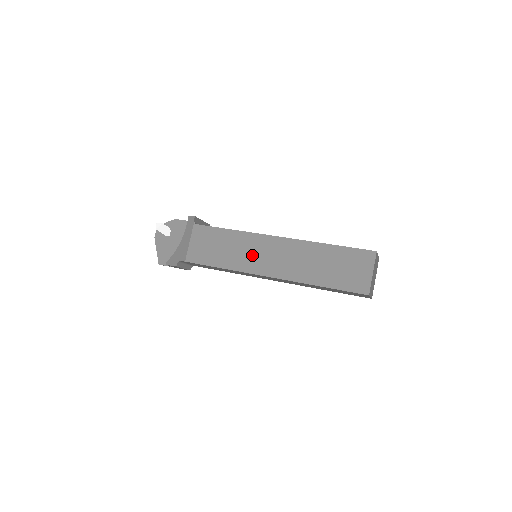
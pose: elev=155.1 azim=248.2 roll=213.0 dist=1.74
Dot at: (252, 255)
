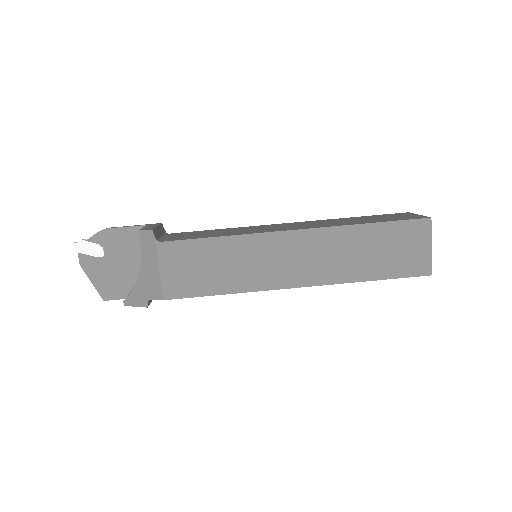
Dot at: (264, 265)
